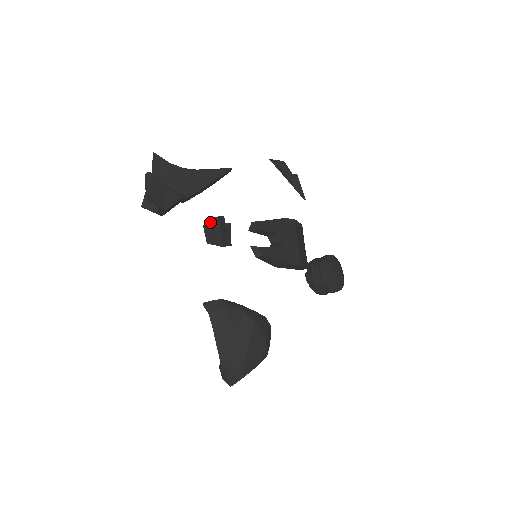
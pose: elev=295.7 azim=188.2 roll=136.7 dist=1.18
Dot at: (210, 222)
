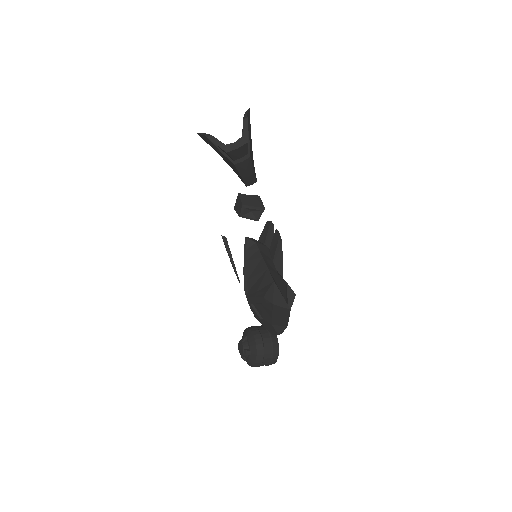
Dot at: occluded
